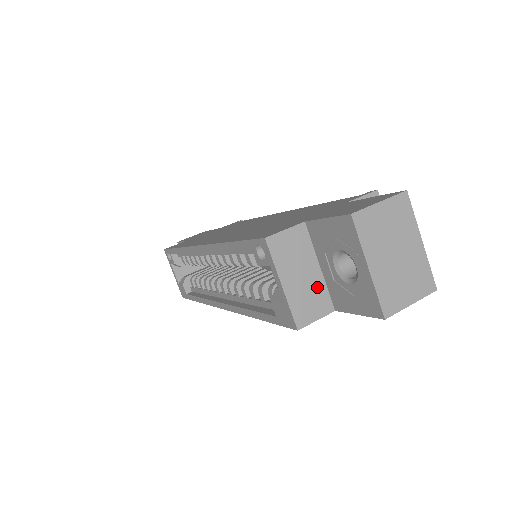
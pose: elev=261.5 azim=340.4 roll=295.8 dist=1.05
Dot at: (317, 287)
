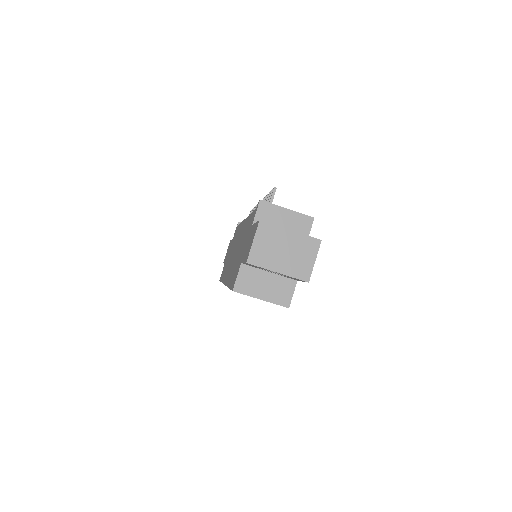
Dot at: (278, 281)
